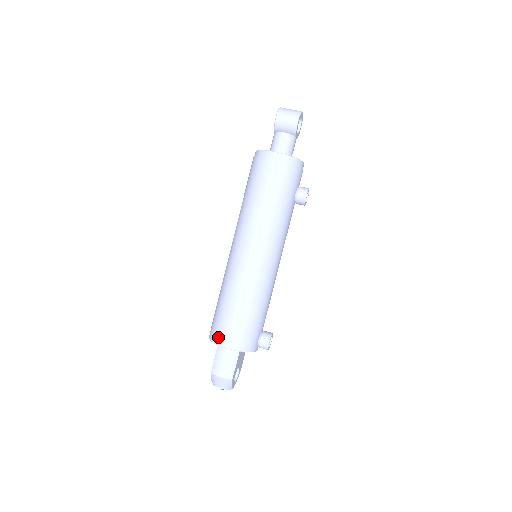
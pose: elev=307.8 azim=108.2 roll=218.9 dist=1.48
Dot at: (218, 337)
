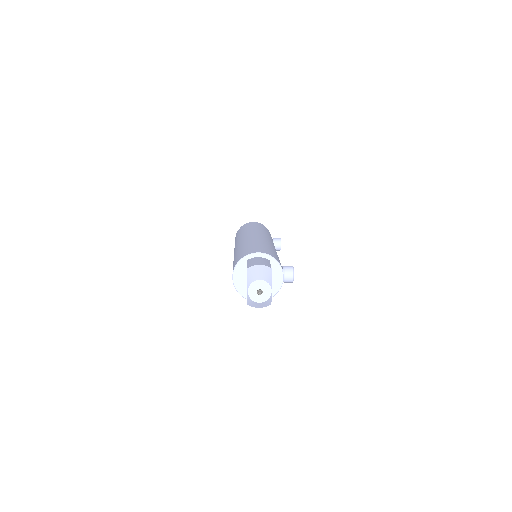
Dot at: (246, 253)
